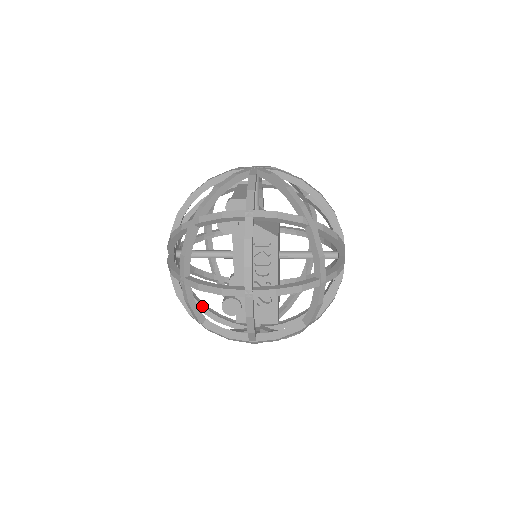
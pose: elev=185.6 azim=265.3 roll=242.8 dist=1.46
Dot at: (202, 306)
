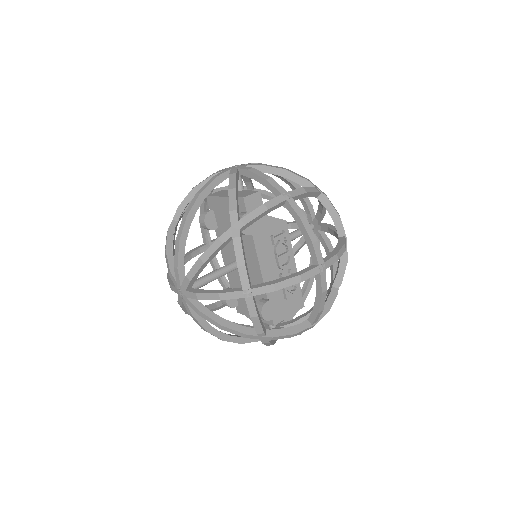
Dot at: (225, 334)
